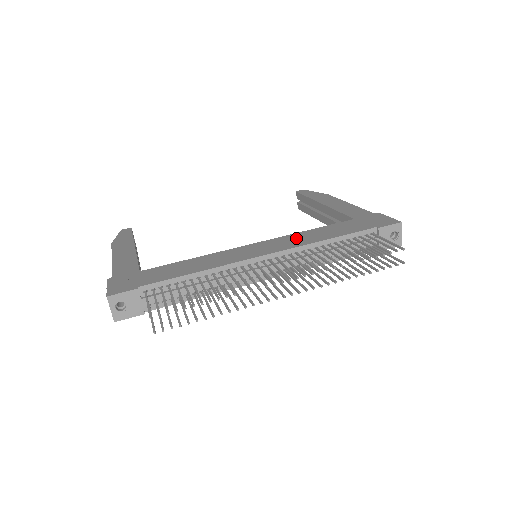
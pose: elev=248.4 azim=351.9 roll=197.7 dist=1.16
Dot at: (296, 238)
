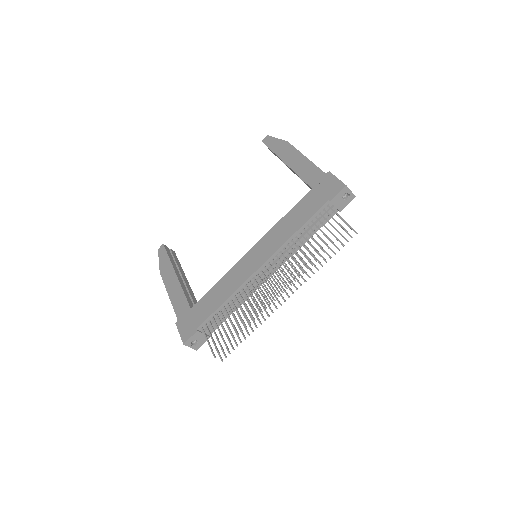
Dot at: (276, 235)
